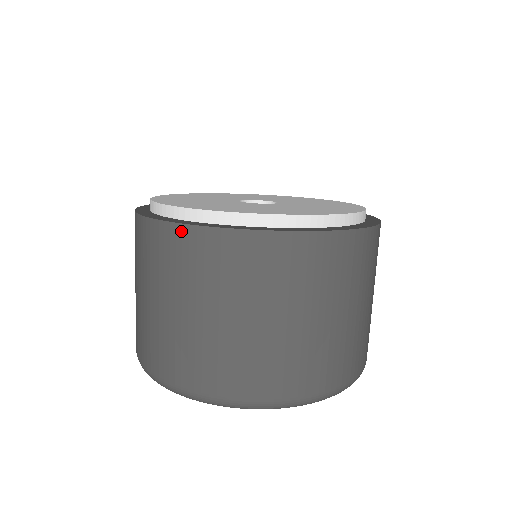
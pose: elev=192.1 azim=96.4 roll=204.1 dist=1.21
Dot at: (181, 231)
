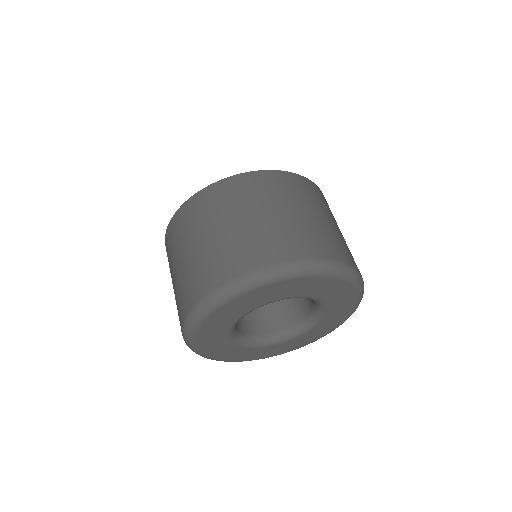
Dot at: (274, 173)
